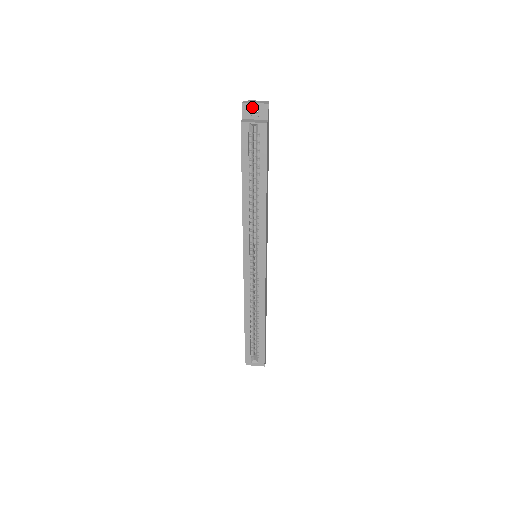
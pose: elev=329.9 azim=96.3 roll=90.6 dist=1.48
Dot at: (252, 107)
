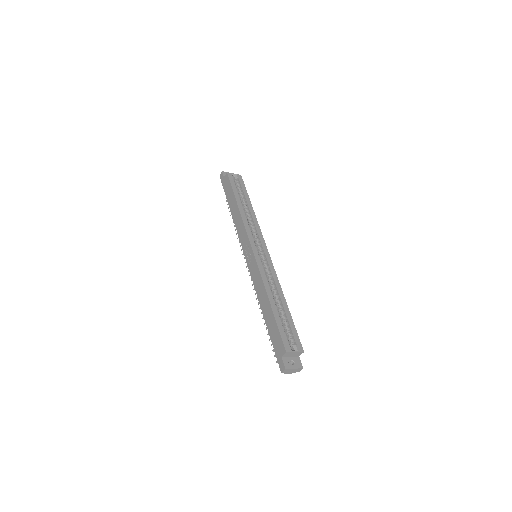
Dot at: occluded
